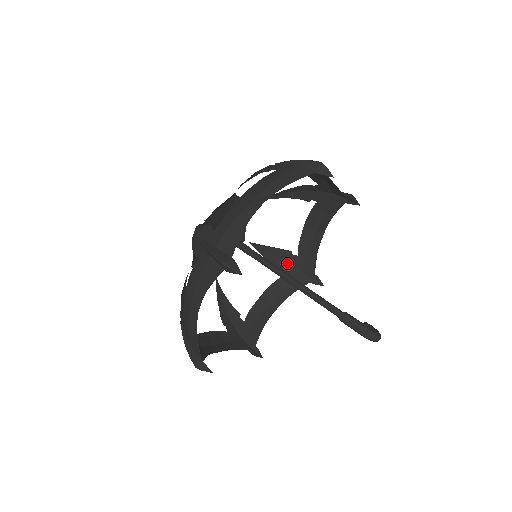
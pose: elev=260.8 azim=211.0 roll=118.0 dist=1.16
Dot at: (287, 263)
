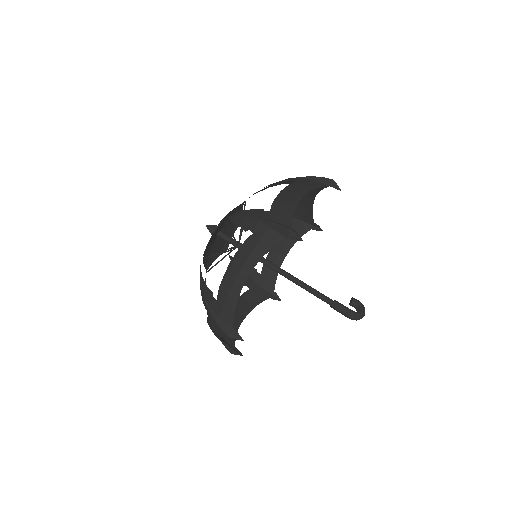
Dot at: occluded
